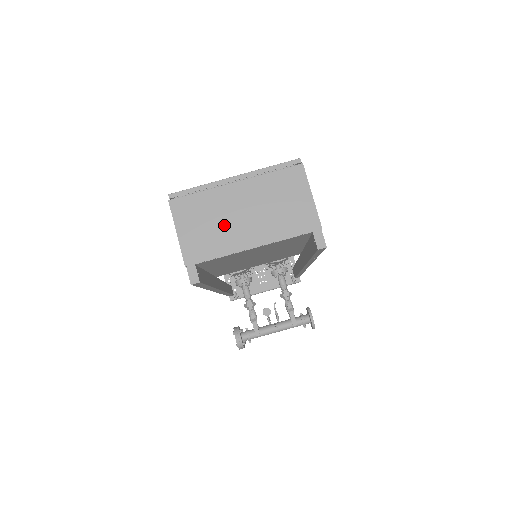
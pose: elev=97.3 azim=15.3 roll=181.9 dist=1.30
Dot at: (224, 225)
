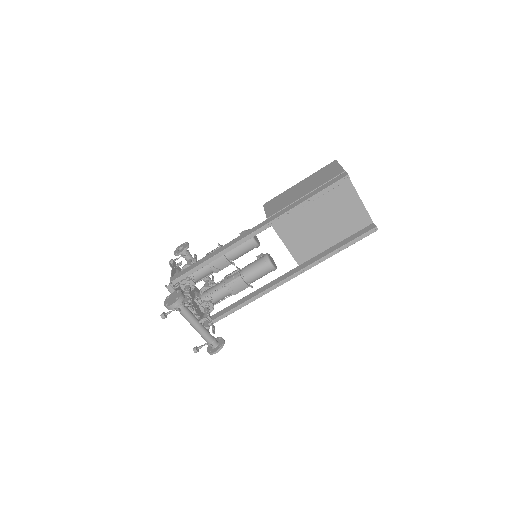
Dot at: occluded
